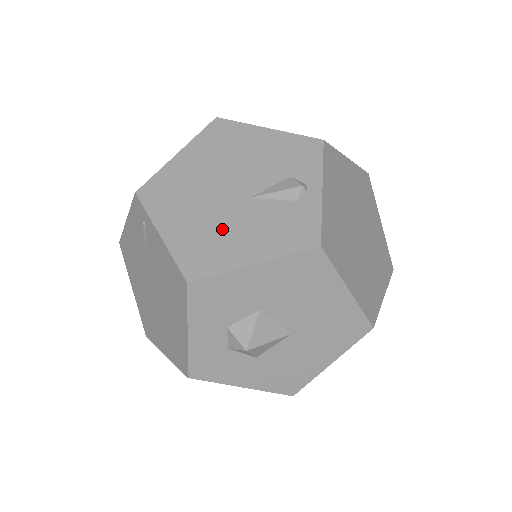
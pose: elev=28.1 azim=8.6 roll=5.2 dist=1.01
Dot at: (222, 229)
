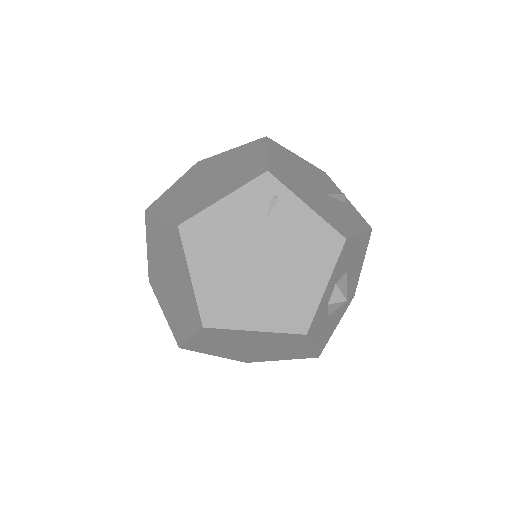
Dot at: (332, 210)
